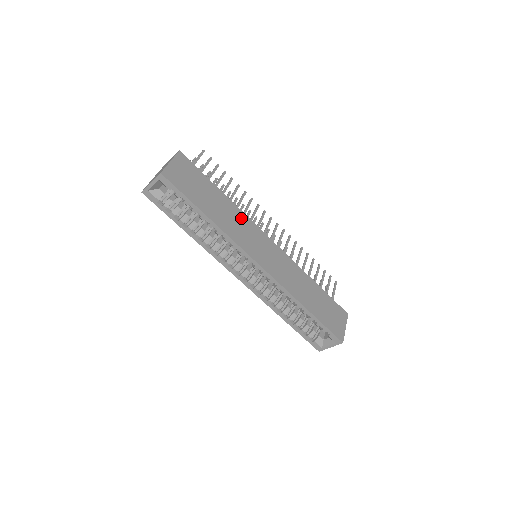
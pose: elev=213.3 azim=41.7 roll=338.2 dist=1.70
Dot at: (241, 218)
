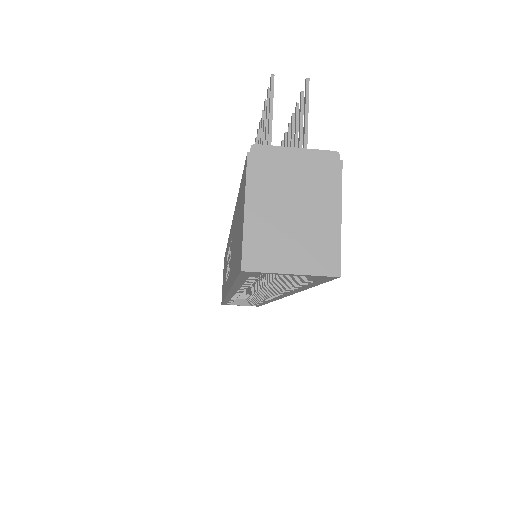
Dot at: occluded
